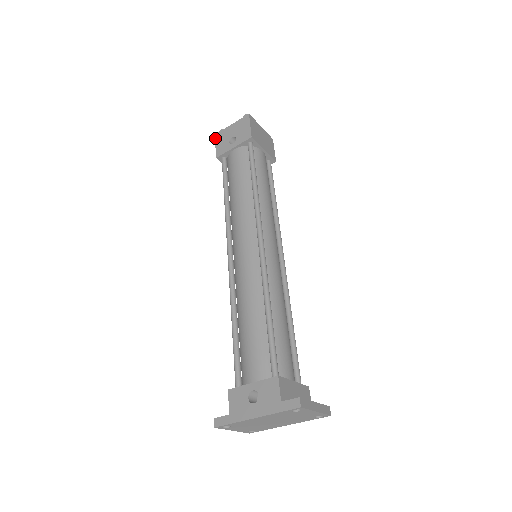
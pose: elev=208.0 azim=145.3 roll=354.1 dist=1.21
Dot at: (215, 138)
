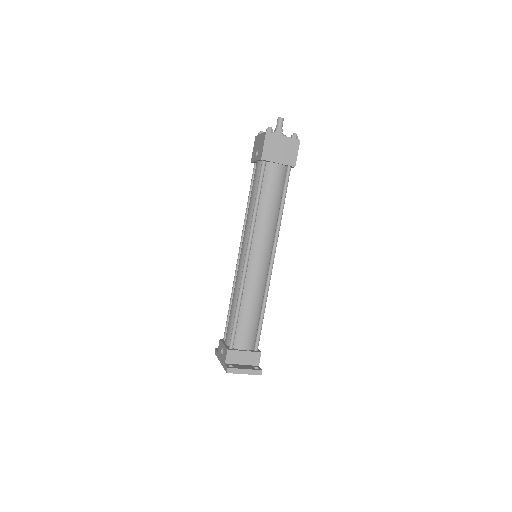
Dot at: (254, 141)
